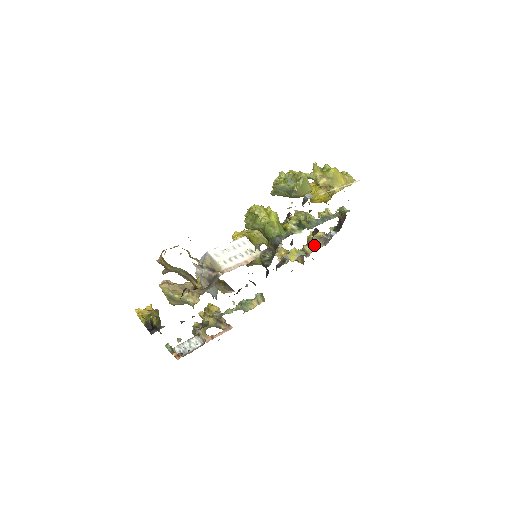
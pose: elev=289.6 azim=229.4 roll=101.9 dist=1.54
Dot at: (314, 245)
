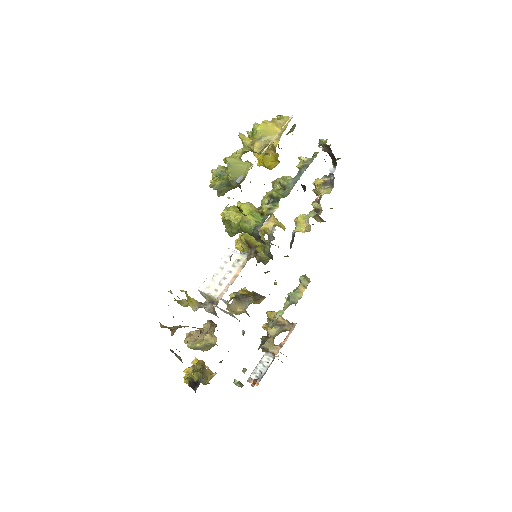
Dot at: (317, 198)
